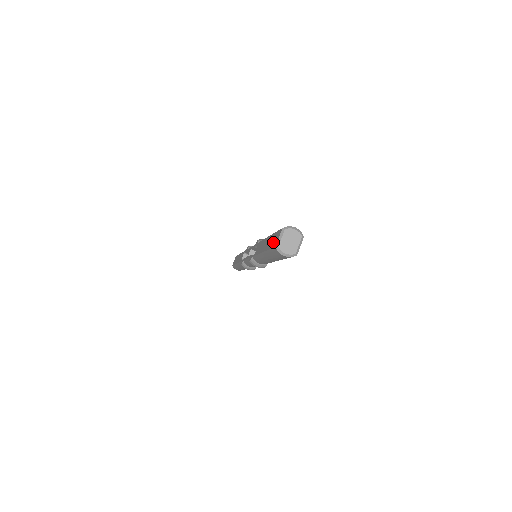
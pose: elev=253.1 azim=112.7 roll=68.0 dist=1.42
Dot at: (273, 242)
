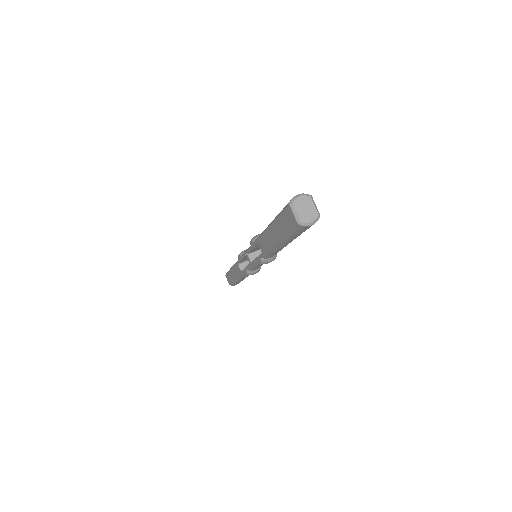
Dot at: (287, 224)
